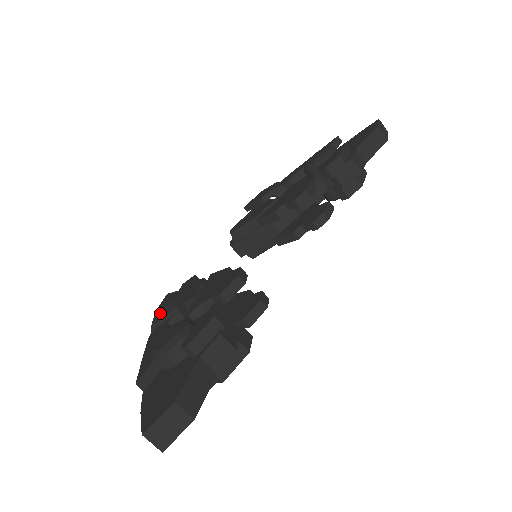
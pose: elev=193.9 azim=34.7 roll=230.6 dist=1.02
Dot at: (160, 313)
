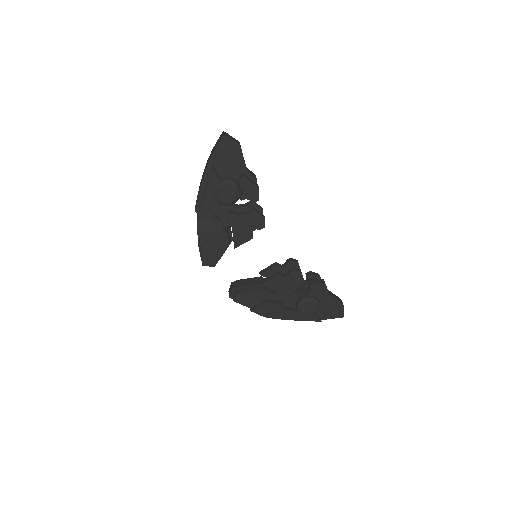
Dot at: occluded
